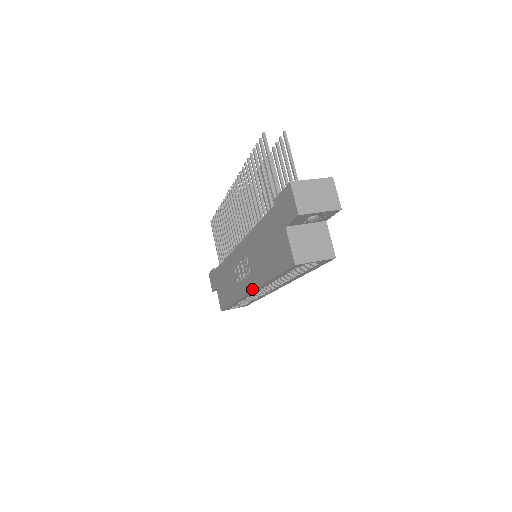
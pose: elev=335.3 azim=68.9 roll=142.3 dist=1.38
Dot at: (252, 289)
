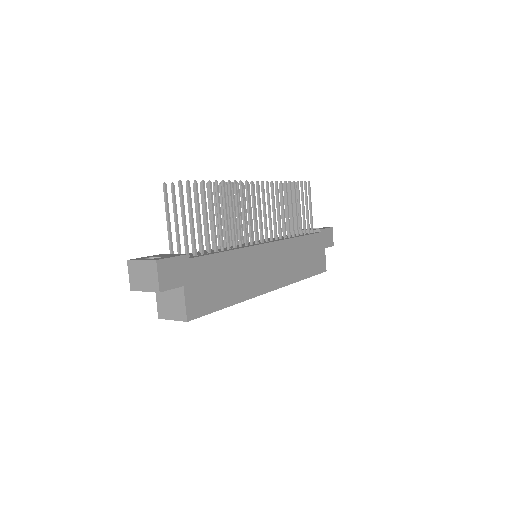
Dot at: occluded
